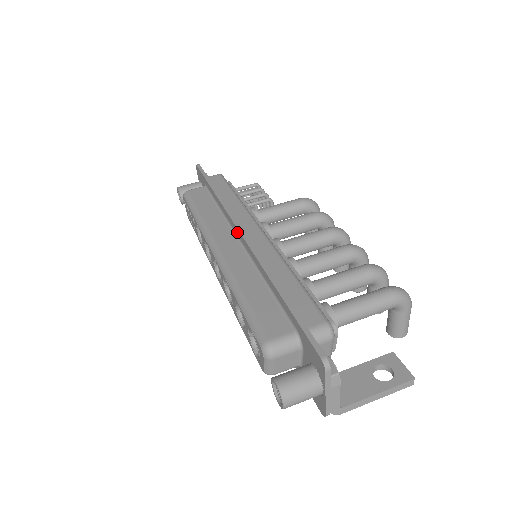
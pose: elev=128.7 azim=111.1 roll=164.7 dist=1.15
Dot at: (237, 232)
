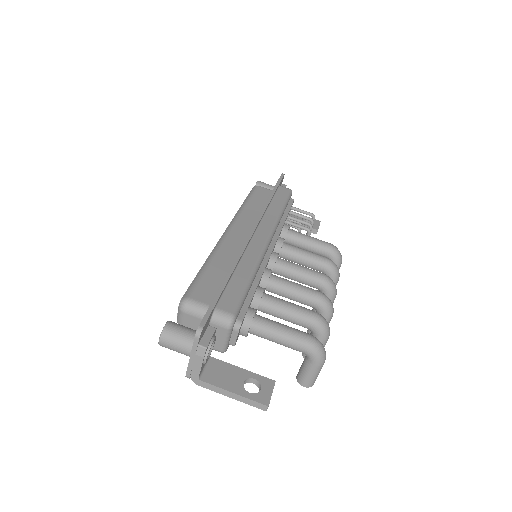
Dot at: occluded
